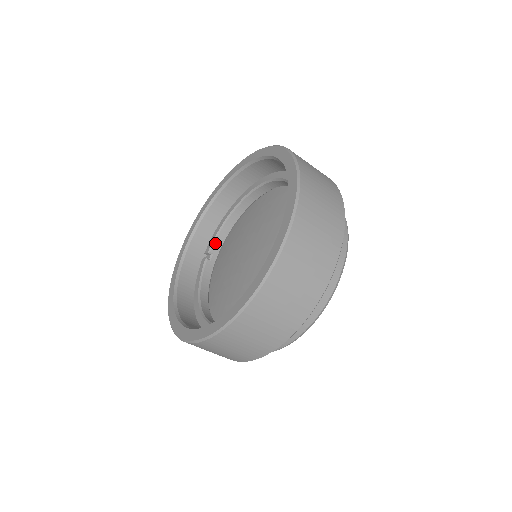
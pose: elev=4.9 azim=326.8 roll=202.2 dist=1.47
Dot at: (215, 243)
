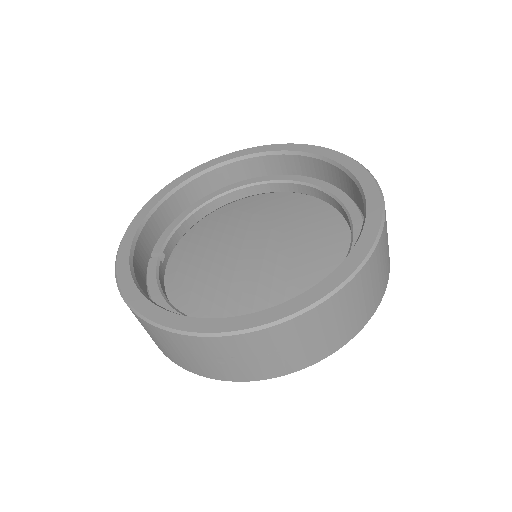
Dot at: (168, 243)
